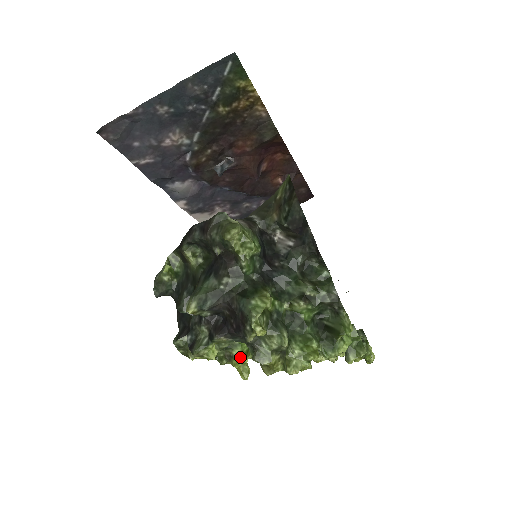
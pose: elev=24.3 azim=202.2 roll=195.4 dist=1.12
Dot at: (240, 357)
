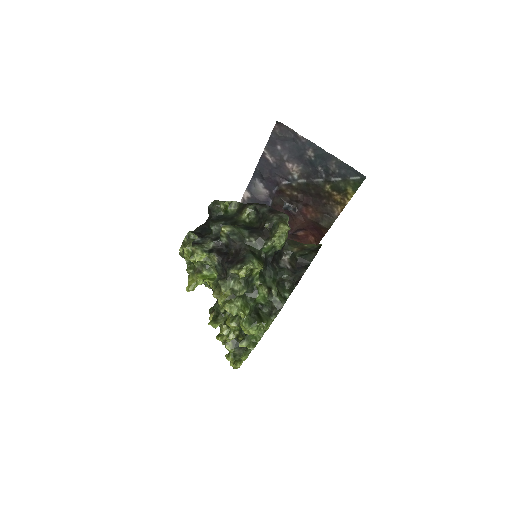
Dot at: (205, 277)
